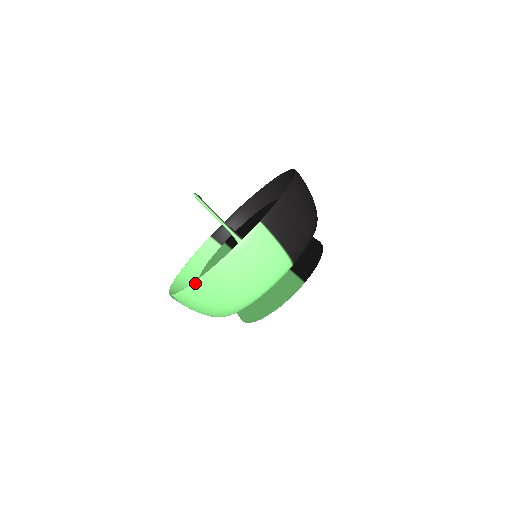
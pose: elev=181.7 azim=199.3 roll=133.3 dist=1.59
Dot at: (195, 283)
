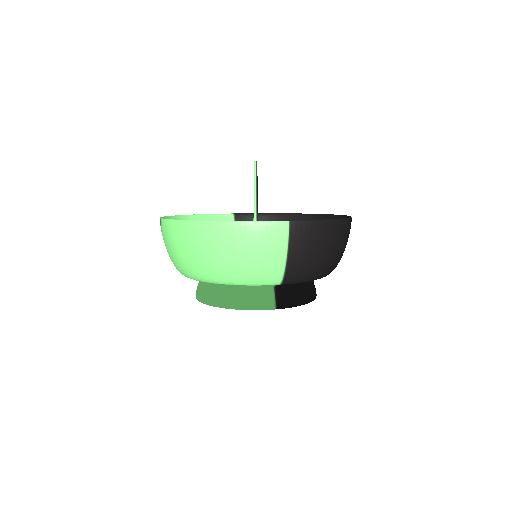
Dot at: (190, 222)
